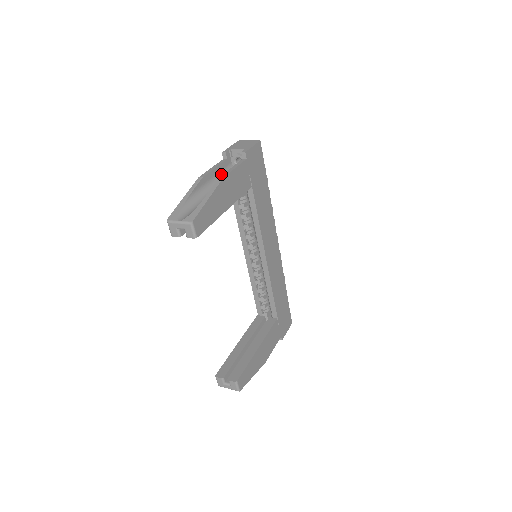
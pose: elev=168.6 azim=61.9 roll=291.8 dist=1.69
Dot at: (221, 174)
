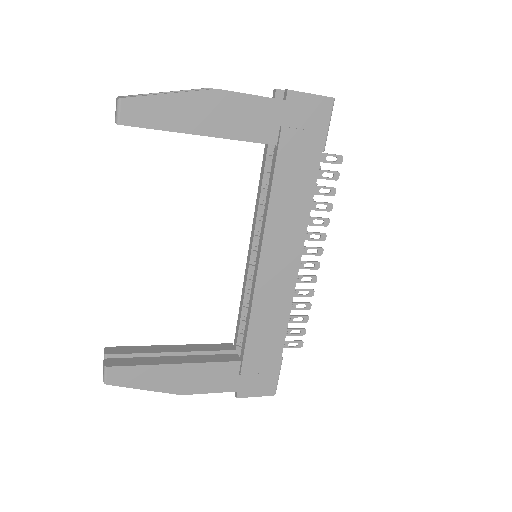
Dot at: occluded
